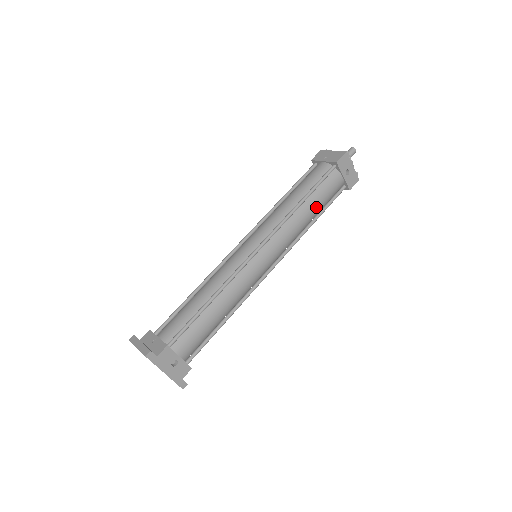
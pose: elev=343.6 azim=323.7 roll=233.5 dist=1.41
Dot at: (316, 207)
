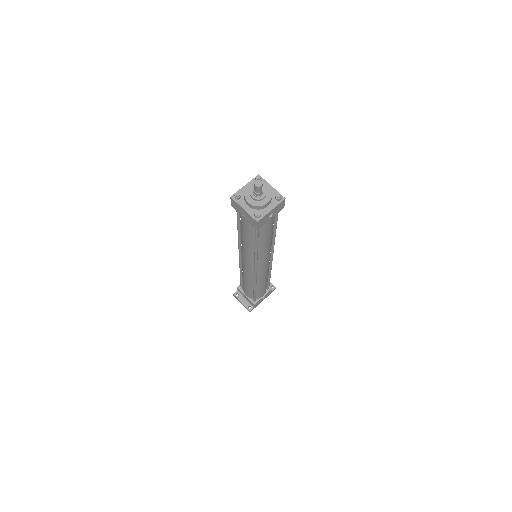
Dot at: (269, 237)
